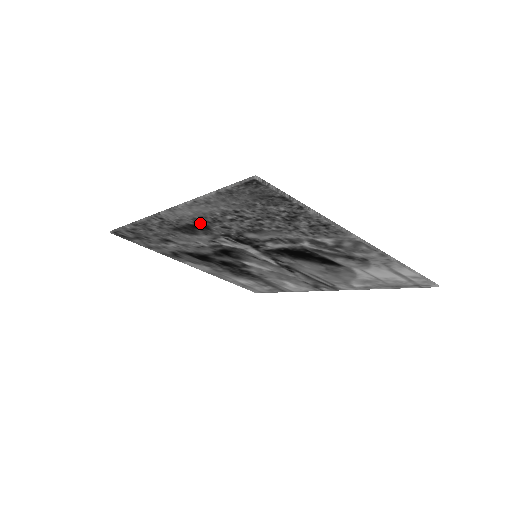
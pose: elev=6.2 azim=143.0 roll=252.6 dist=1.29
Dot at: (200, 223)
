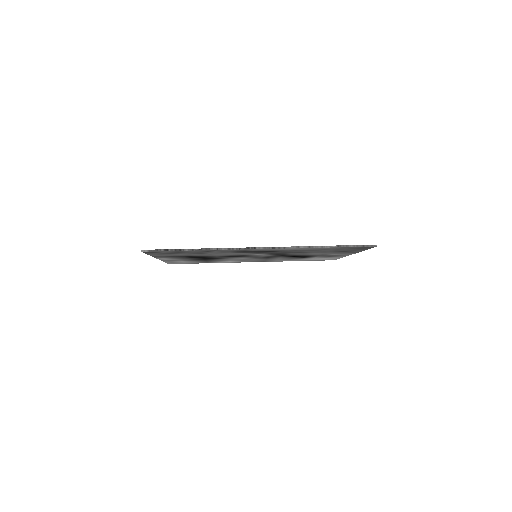
Dot at: (274, 251)
